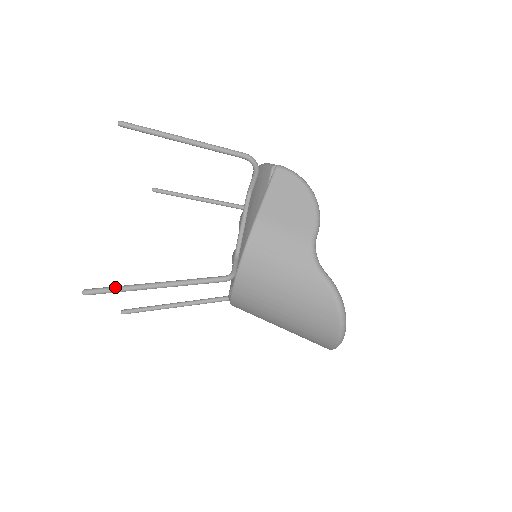
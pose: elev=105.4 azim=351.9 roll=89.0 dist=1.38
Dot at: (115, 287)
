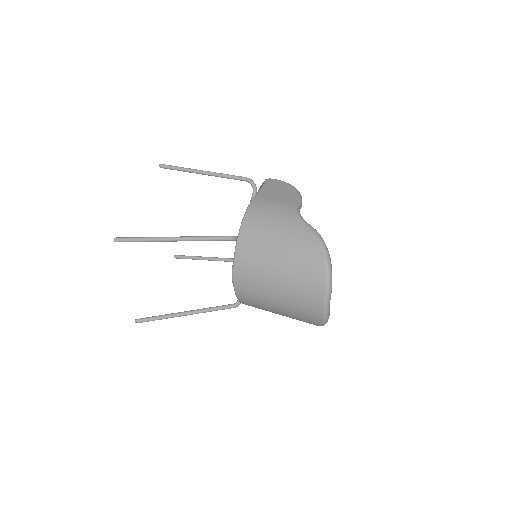
Dot at: (140, 237)
